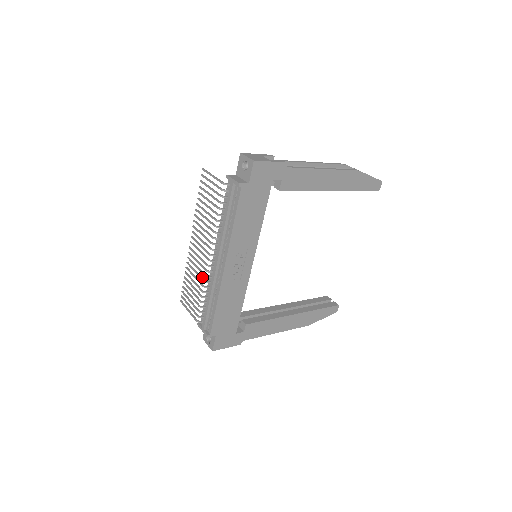
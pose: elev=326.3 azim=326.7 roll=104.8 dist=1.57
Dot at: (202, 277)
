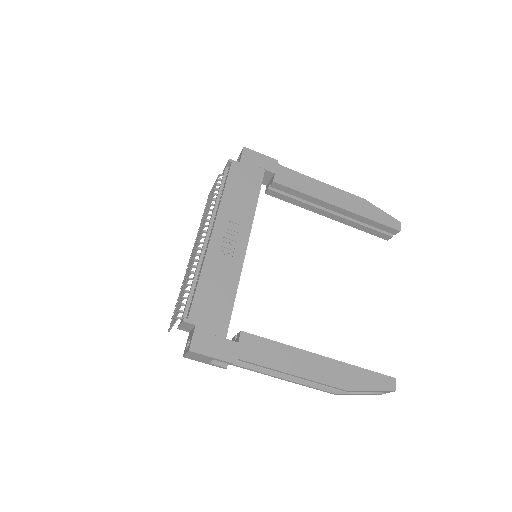
Dot at: (191, 269)
